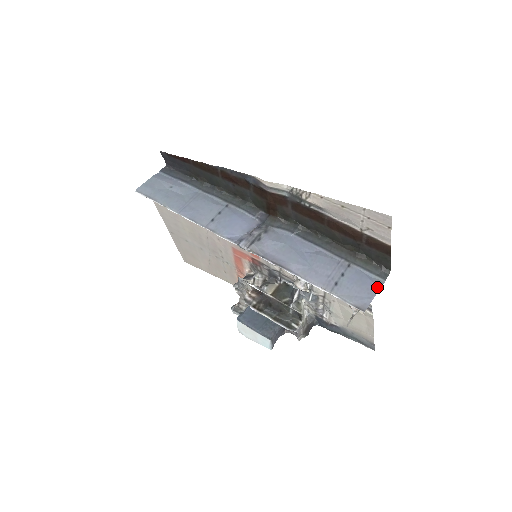
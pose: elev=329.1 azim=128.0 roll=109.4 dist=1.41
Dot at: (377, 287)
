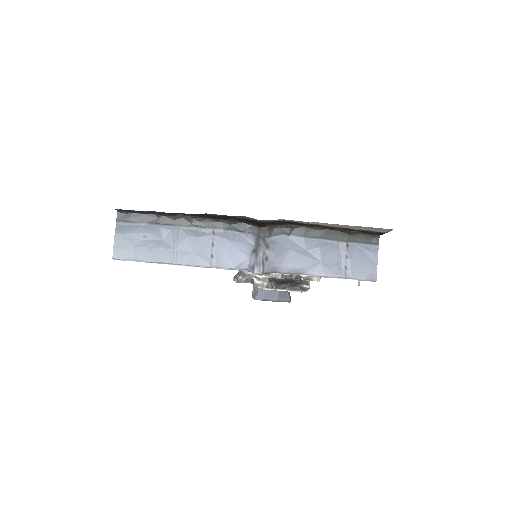
Dot at: (376, 255)
